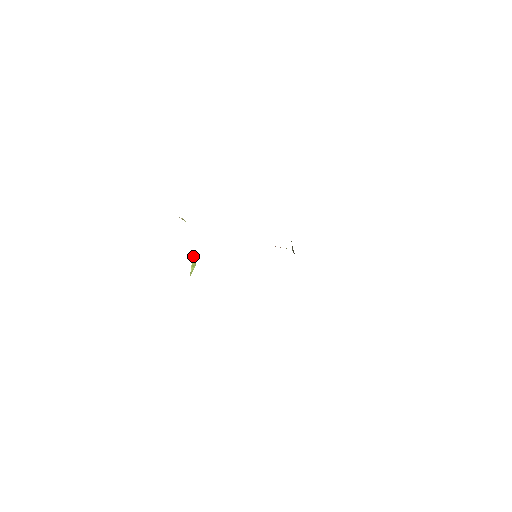
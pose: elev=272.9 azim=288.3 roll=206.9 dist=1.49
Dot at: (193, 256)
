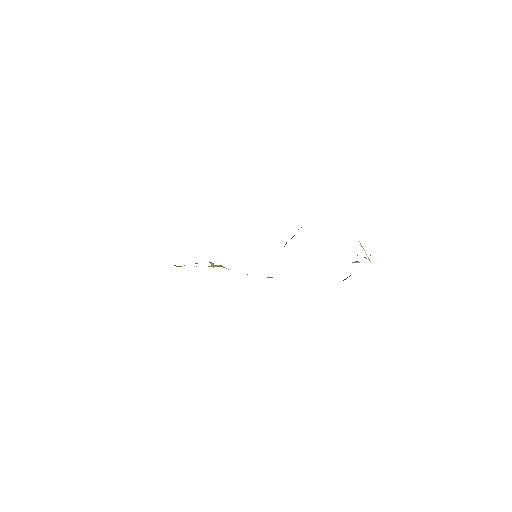
Dot at: occluded
